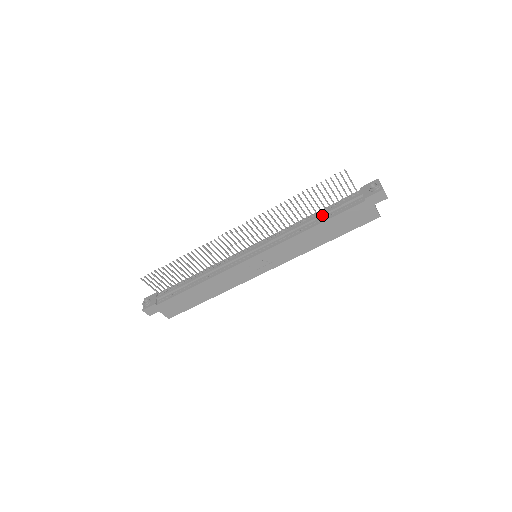
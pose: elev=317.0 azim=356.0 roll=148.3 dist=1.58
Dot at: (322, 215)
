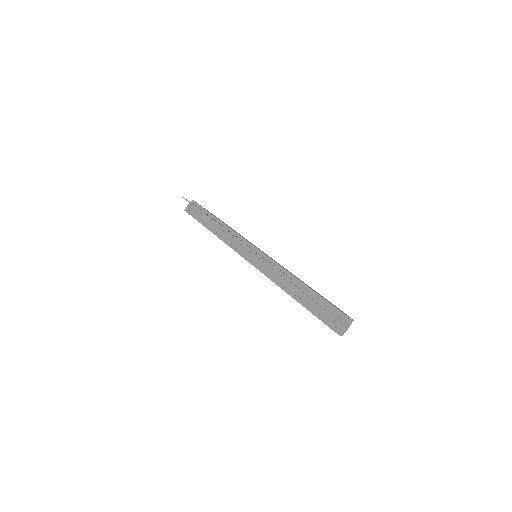
Dot at: (297, 291)
